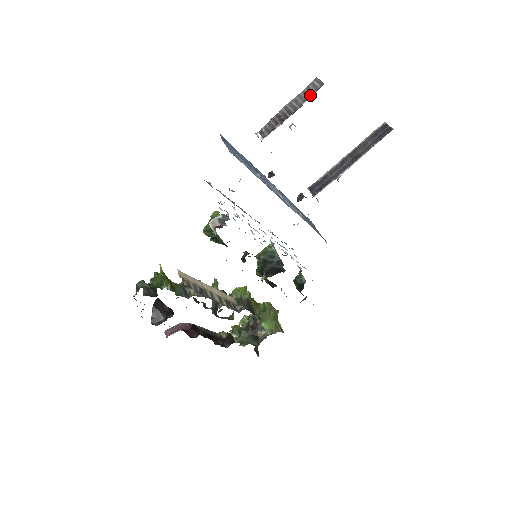
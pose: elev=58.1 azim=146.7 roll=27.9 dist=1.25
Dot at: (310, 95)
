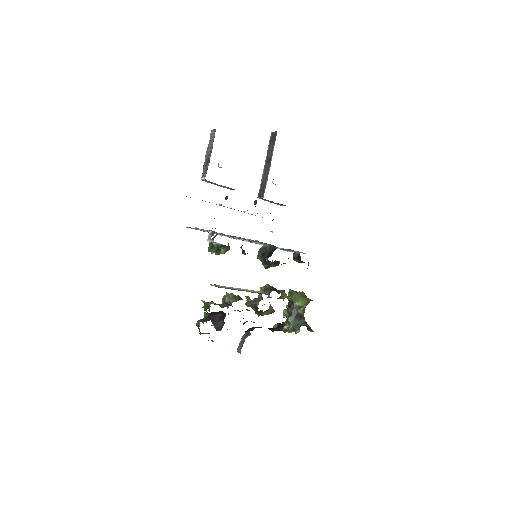
Dot at: (213, 139)
